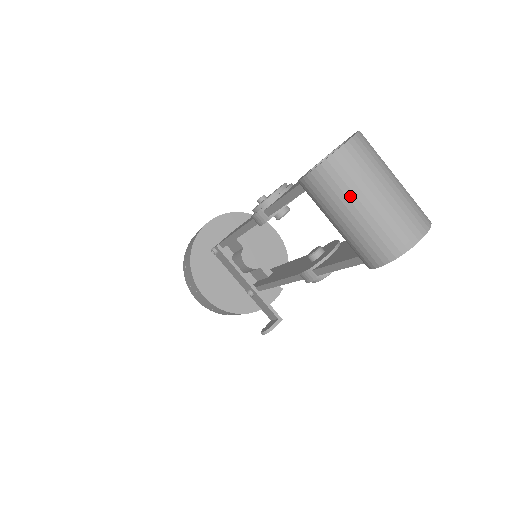
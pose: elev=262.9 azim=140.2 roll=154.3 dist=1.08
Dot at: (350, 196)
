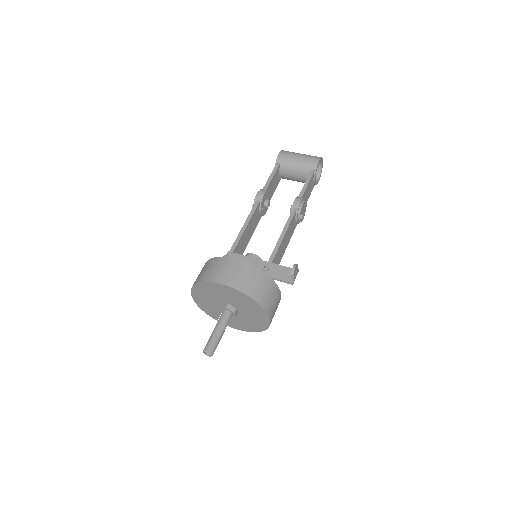
Dot at: (296, 153)
